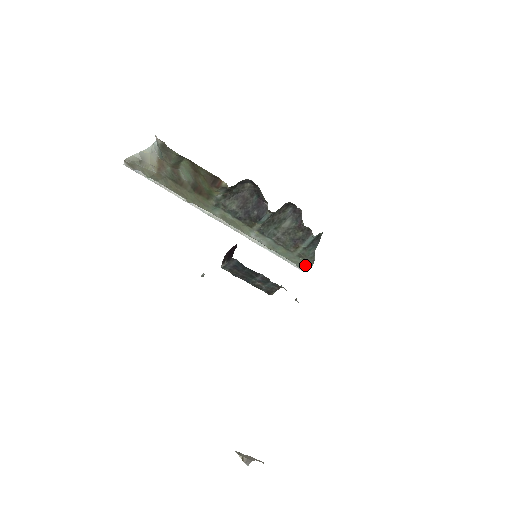
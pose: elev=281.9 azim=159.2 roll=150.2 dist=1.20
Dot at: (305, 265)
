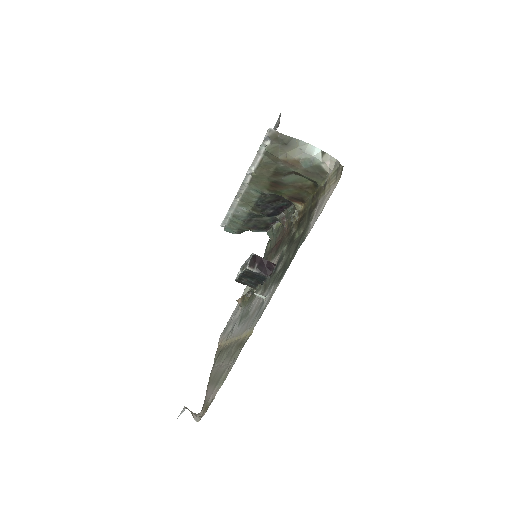
Dot at: (232, 231)
